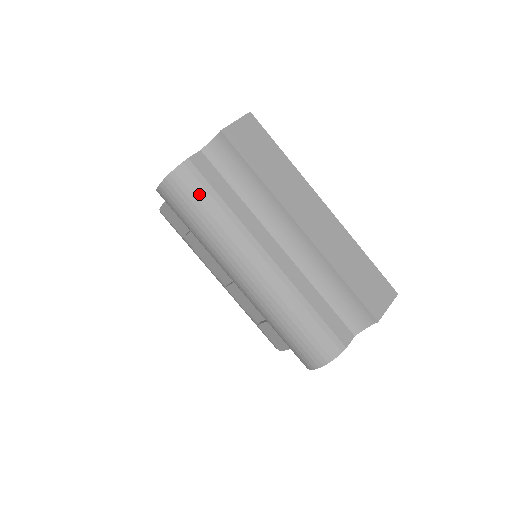
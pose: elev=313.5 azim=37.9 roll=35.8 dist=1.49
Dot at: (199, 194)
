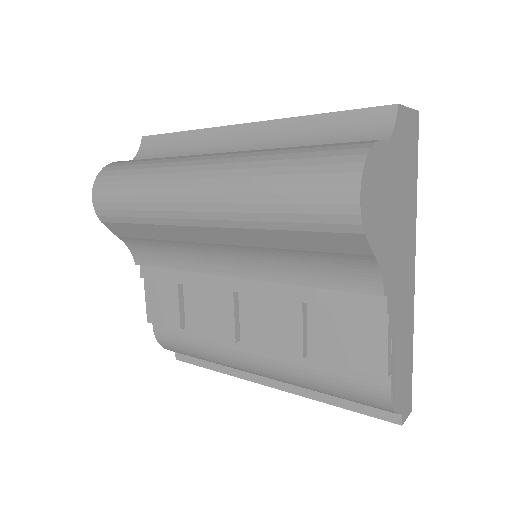
Dot at: (127, 166)
